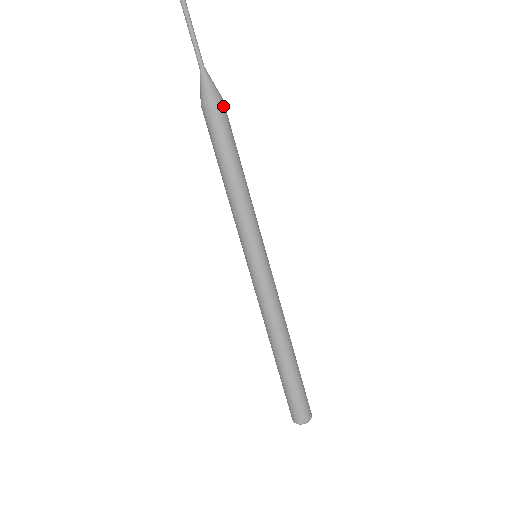
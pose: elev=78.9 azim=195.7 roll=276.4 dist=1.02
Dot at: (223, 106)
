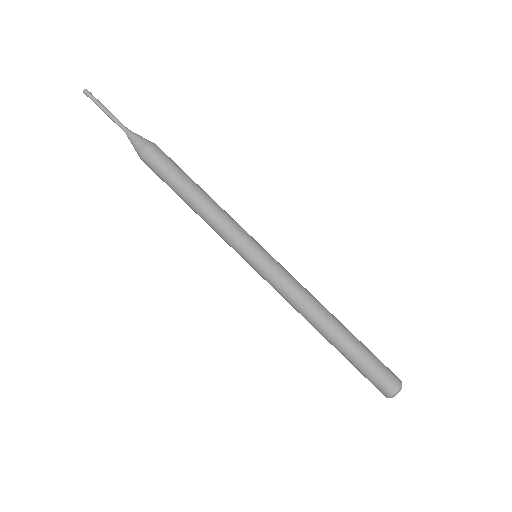
Dot at: (160, 149)
